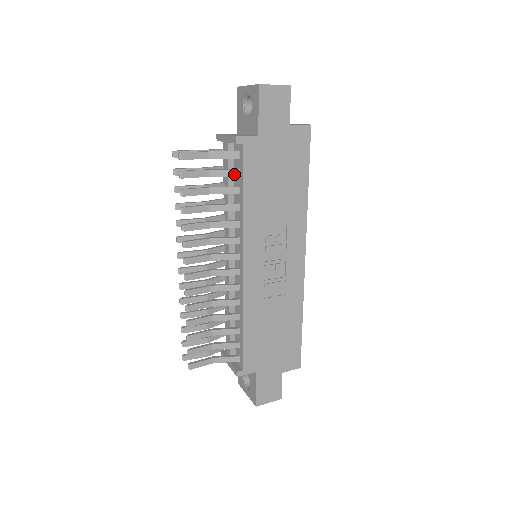
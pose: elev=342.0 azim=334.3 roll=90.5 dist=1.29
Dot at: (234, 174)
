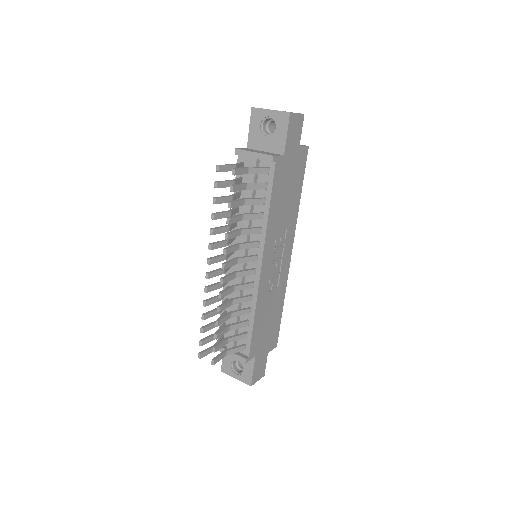
Dot at: (263, 187)
